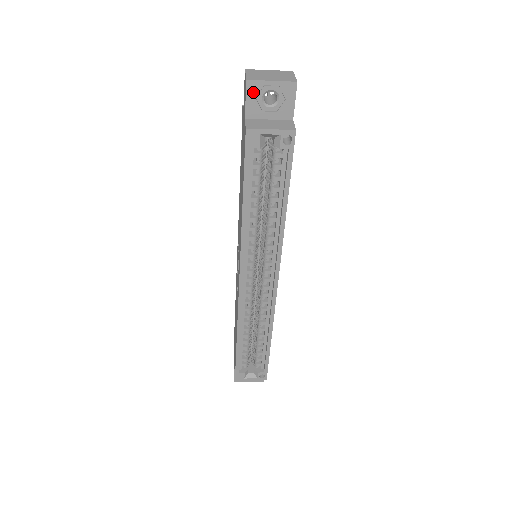
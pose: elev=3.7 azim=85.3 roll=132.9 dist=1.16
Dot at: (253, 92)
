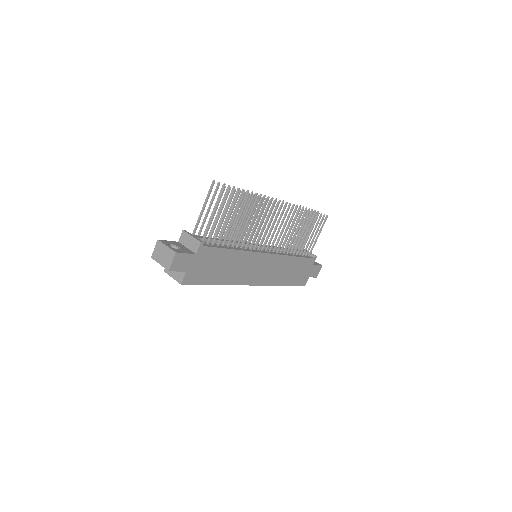
Dot at: occluded
